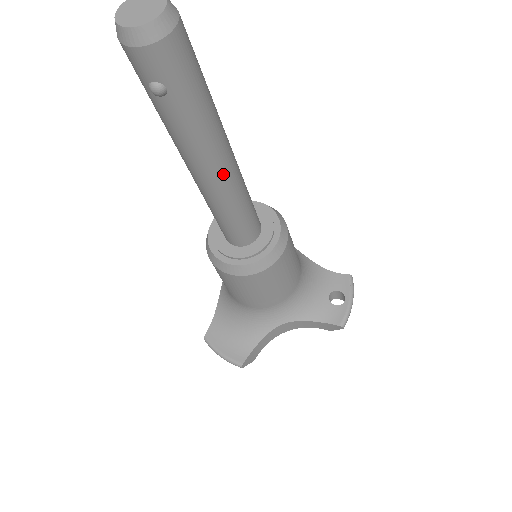
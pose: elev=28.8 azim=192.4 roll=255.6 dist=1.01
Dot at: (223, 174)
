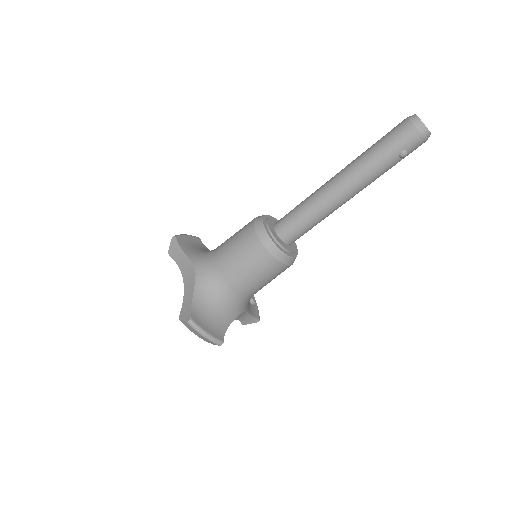
Dot at: (349, 199)
